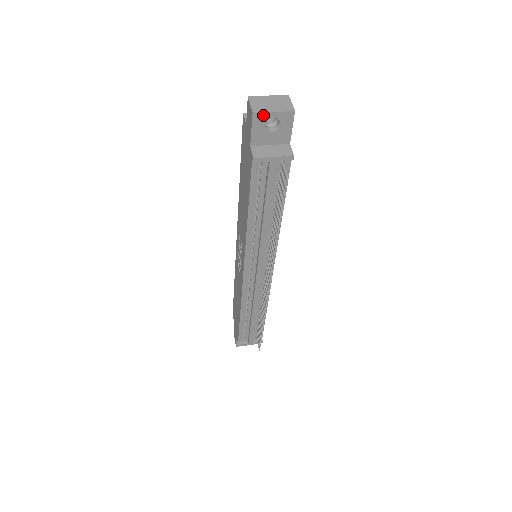
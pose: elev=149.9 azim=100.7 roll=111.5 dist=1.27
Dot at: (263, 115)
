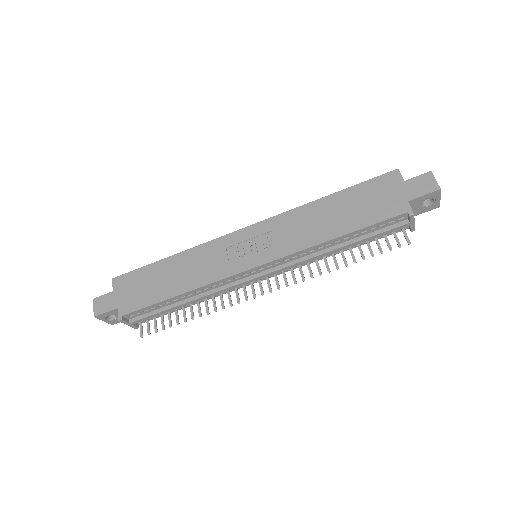
Dot at: (438, 195)
